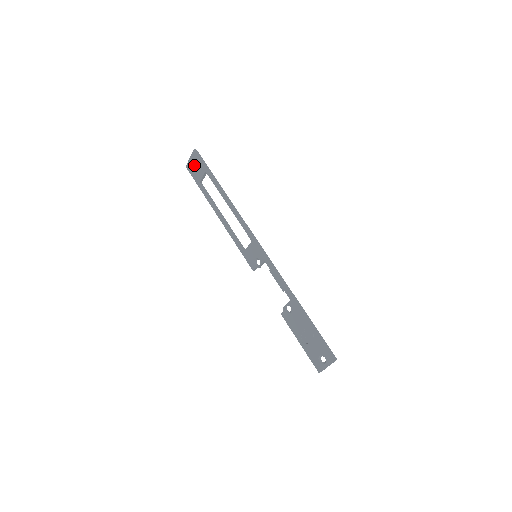
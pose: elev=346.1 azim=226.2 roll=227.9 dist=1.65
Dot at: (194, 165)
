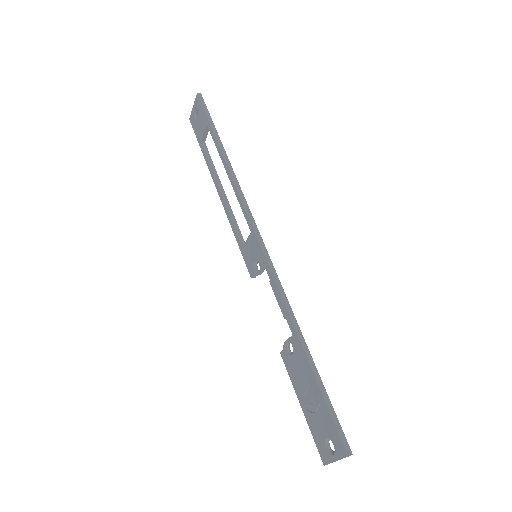
Dot at: (197, 116)
